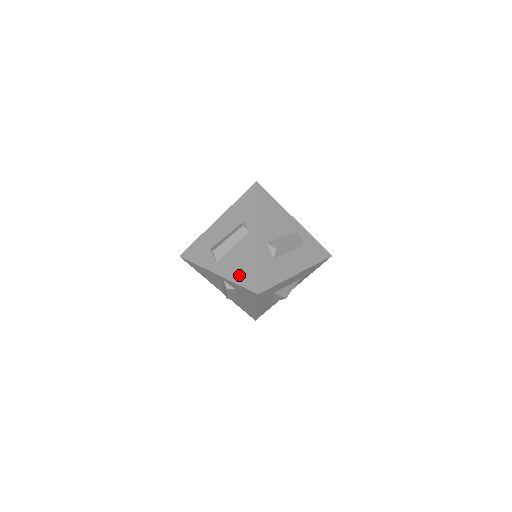
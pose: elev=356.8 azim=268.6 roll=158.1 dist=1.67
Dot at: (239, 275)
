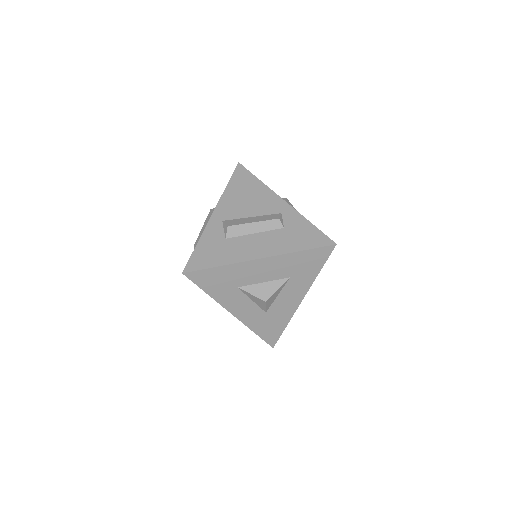
Dot at: occluded
